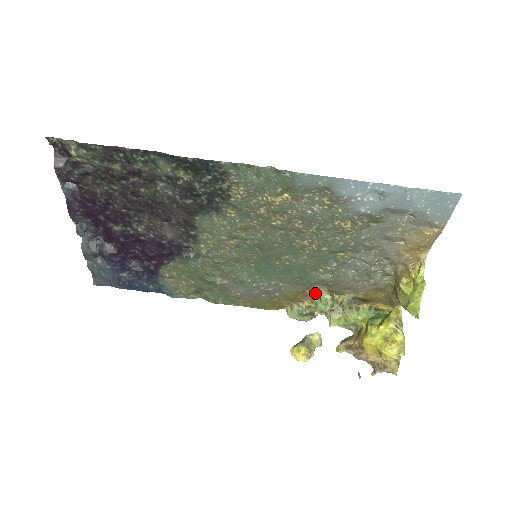
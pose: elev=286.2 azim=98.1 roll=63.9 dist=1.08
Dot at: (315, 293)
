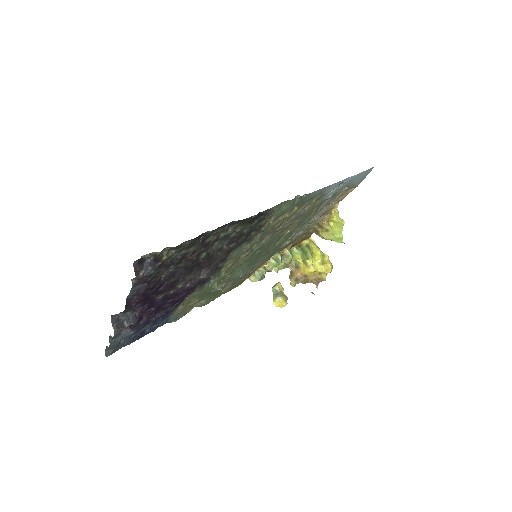
Dot at: occluded
